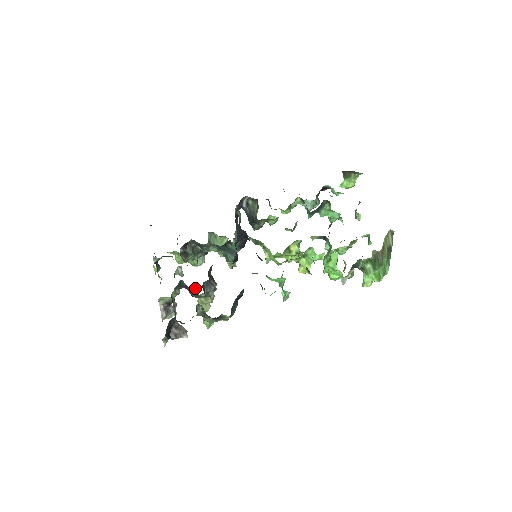
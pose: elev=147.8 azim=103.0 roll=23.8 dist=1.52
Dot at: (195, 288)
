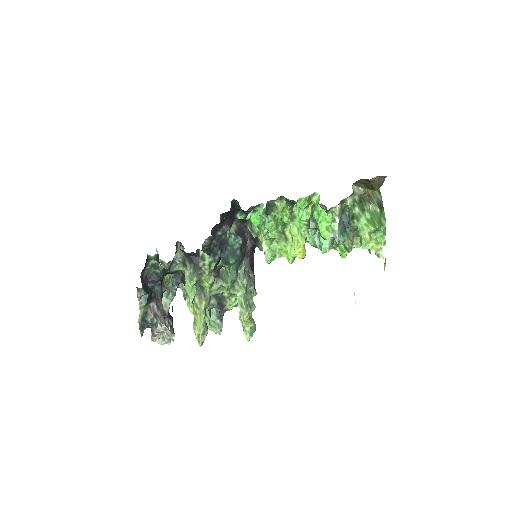
Dot at: occluded
